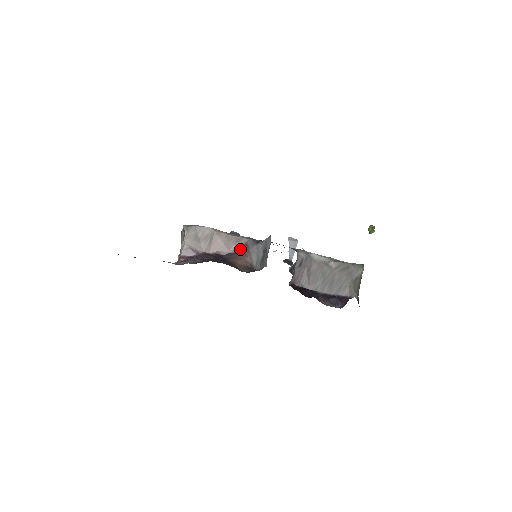
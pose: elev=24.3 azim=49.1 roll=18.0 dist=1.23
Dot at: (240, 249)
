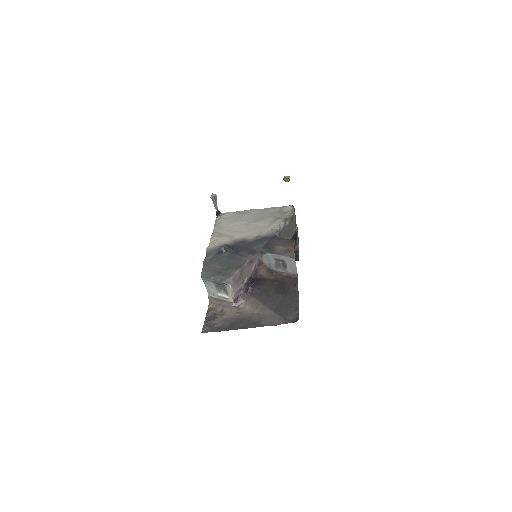
Dot at: (256, 265)
